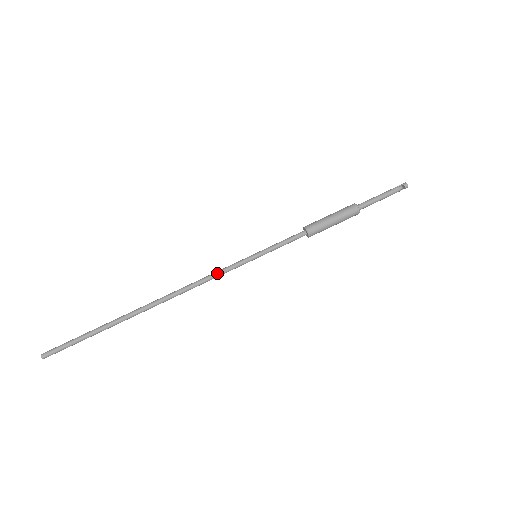
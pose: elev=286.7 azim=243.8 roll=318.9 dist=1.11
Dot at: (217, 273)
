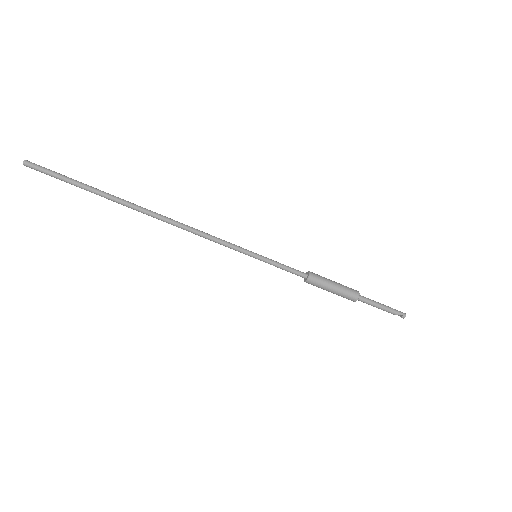
Dot at: (216, 242)
